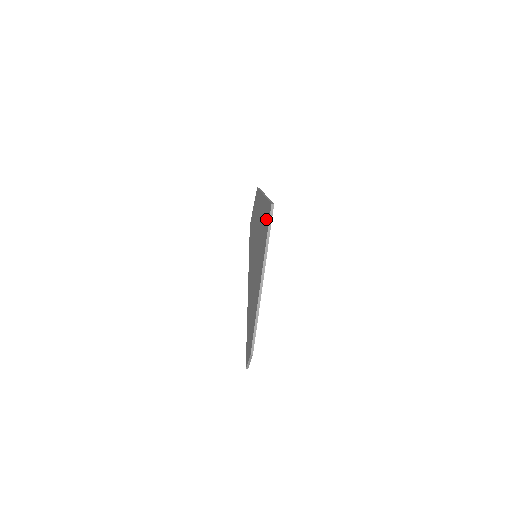
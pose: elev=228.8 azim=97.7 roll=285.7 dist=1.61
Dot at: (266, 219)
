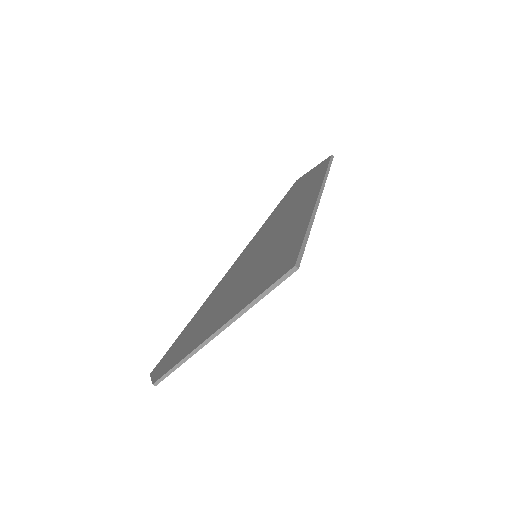
Dot at: (281, 261)
